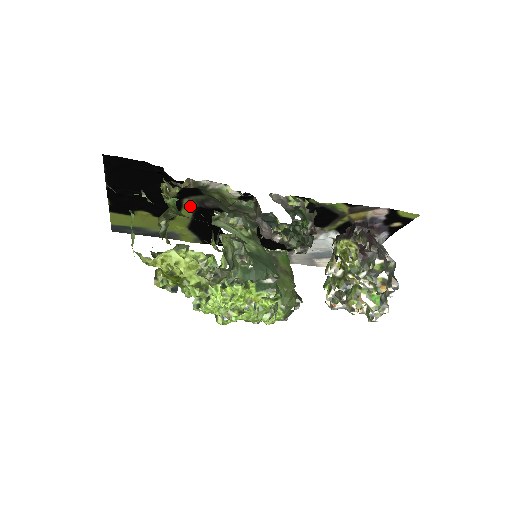
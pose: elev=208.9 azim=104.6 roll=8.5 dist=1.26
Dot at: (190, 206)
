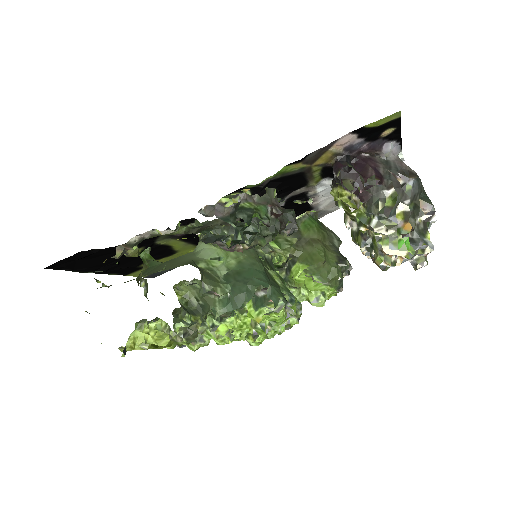
Dot at: (171, 241)
